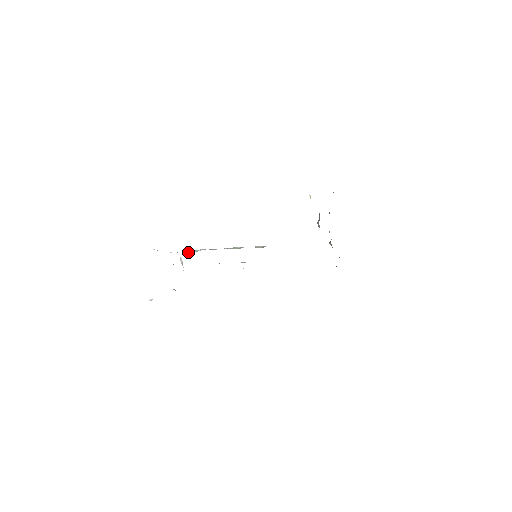
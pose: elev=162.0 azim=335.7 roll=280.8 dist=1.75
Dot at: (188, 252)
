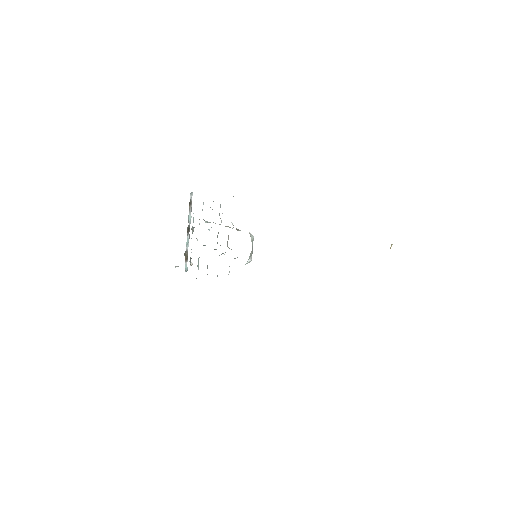
Dot at: (205, 221)
